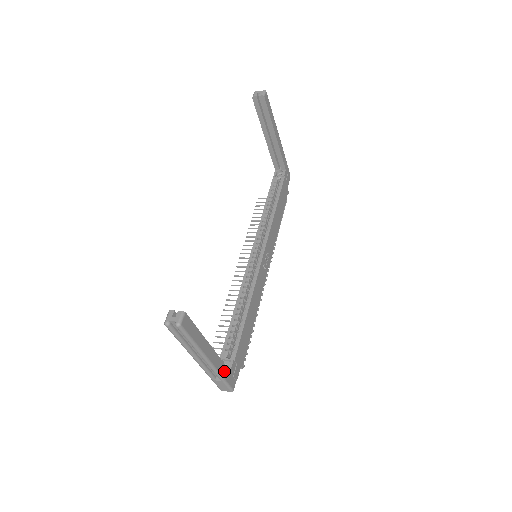
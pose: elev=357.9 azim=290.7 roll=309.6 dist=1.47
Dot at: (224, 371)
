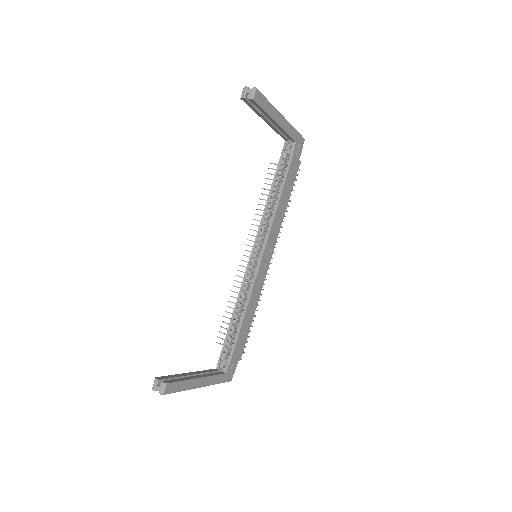
Dot at: (218, 379)
